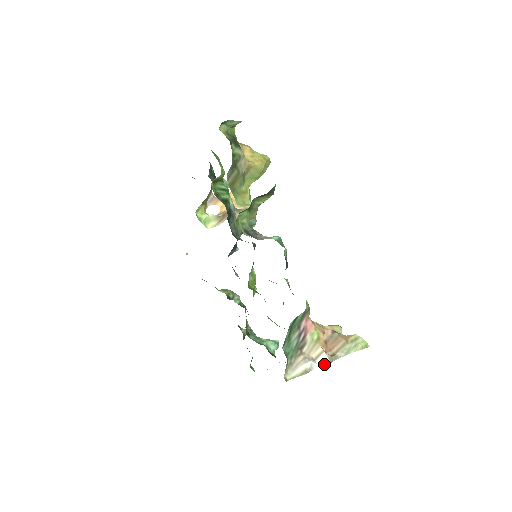
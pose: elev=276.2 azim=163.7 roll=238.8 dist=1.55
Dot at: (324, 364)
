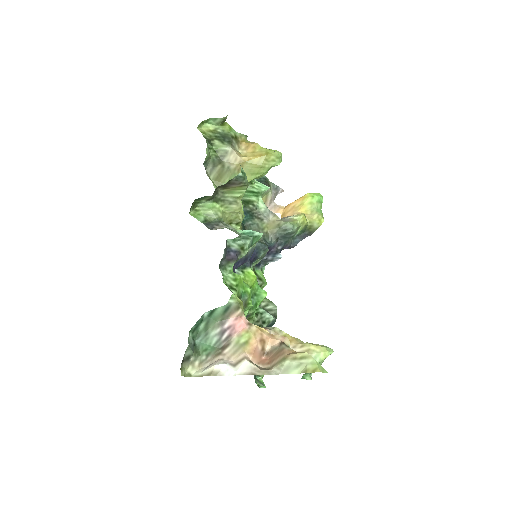
Dot at: (243, 373)
